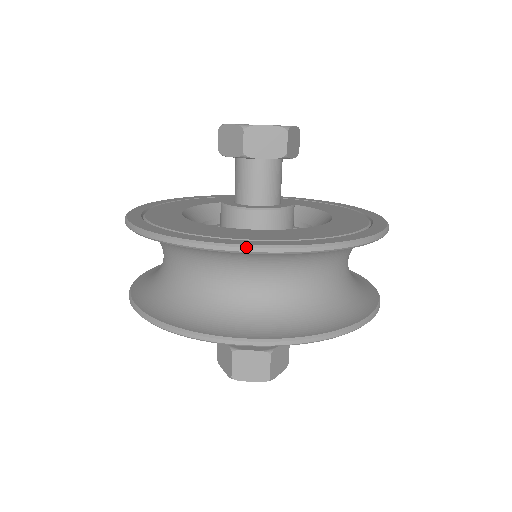
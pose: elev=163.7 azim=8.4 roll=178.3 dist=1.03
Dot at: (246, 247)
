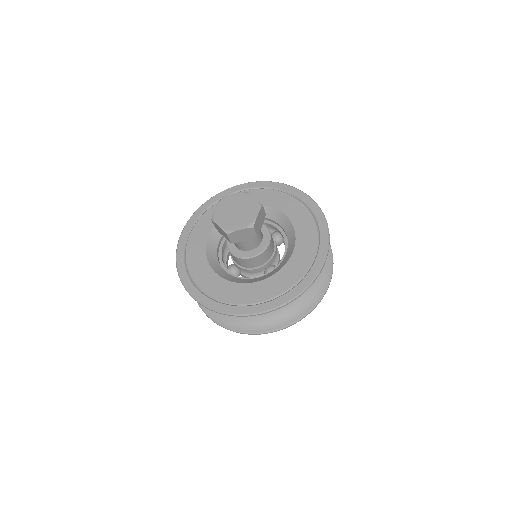
Dot at: (320, 272)
